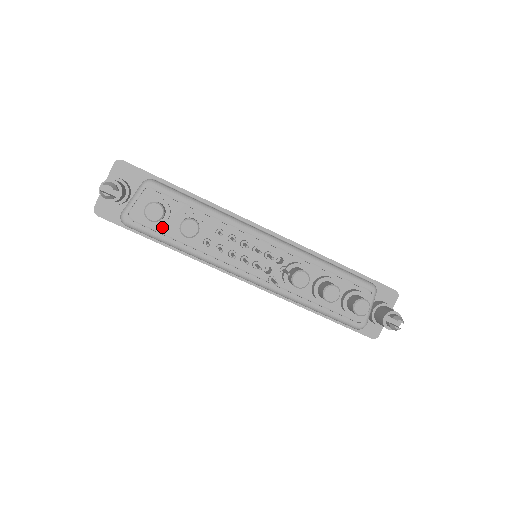
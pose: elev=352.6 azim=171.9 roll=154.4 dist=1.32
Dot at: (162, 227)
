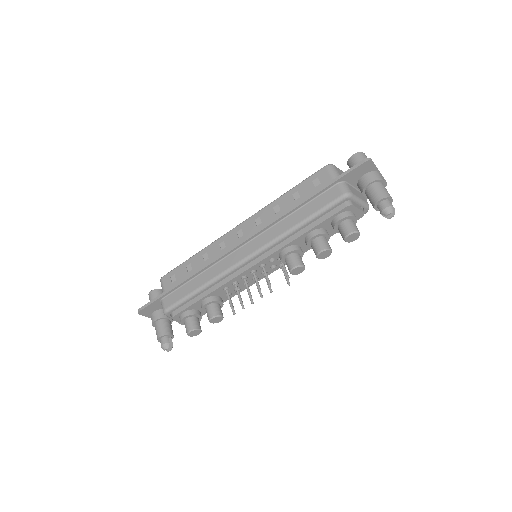
Dot at: (203, 313)
